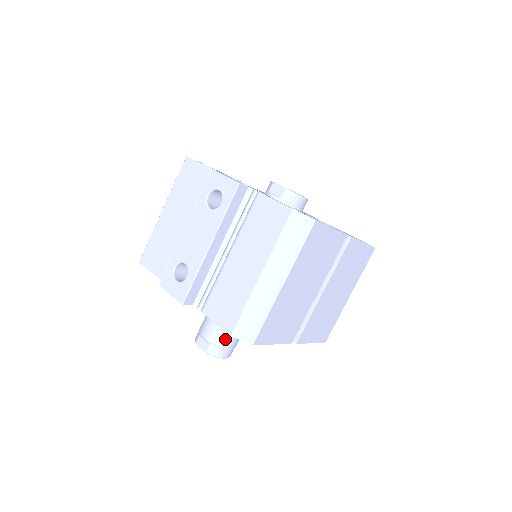
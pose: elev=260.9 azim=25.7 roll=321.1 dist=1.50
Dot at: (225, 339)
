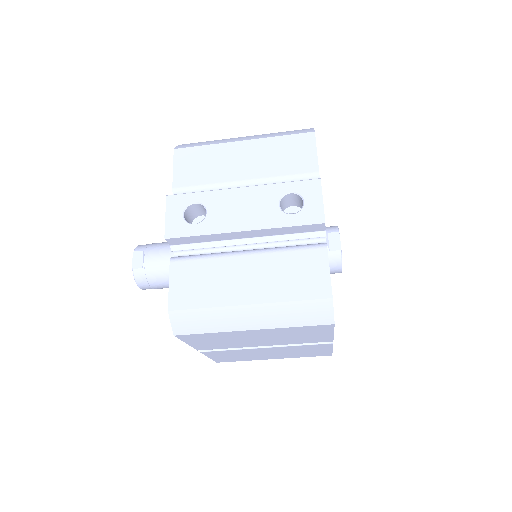
Dot at: (158, 279)
